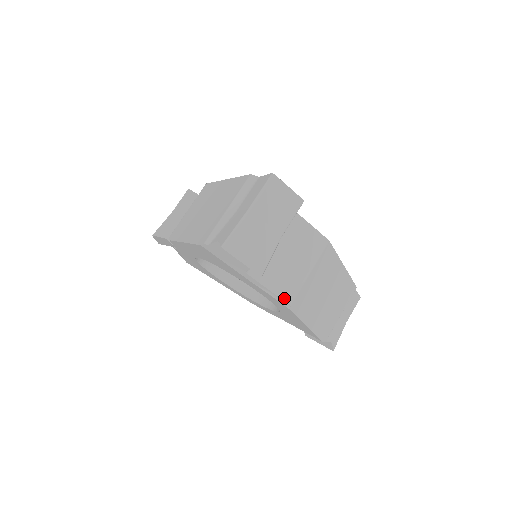
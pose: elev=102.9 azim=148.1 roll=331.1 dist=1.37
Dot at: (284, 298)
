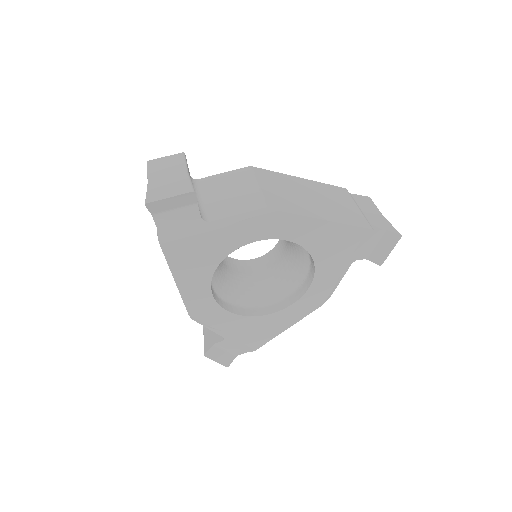
Dot at: (256, 208)
